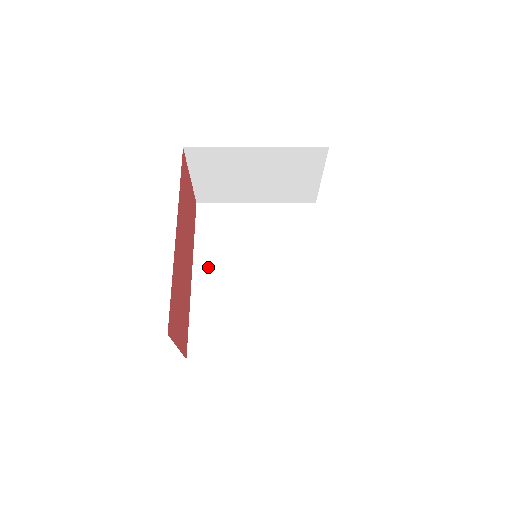
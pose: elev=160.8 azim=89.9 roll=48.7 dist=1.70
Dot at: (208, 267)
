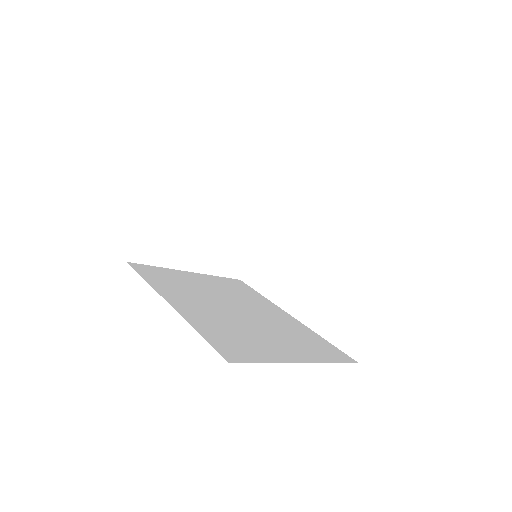
Dot at: (181, 299)
